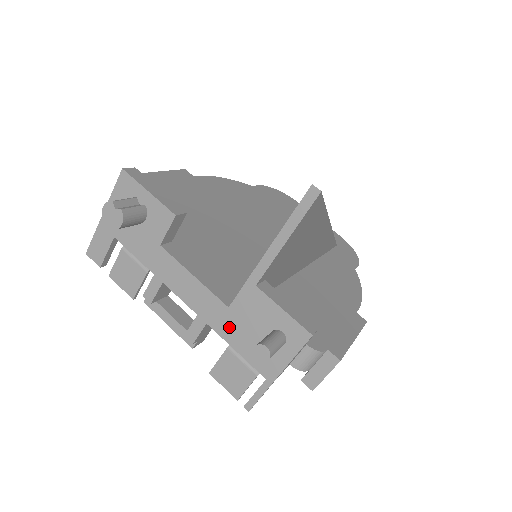
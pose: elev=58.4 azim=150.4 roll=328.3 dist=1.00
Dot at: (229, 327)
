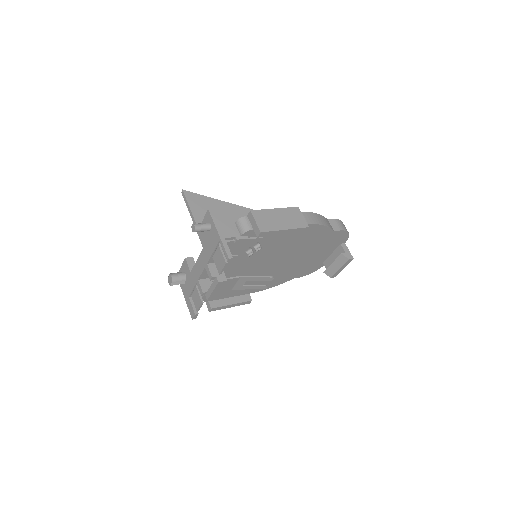
Dot at: (207, 251)
